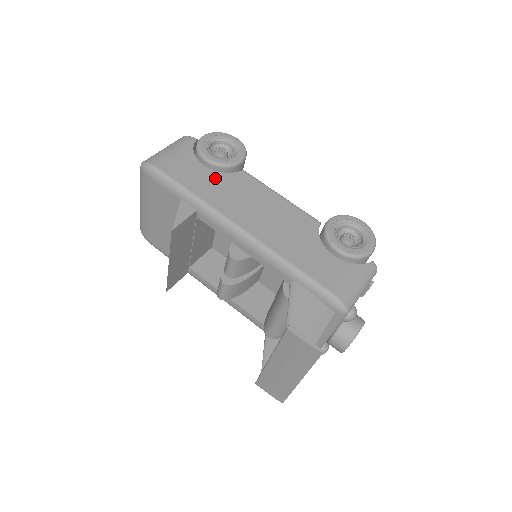
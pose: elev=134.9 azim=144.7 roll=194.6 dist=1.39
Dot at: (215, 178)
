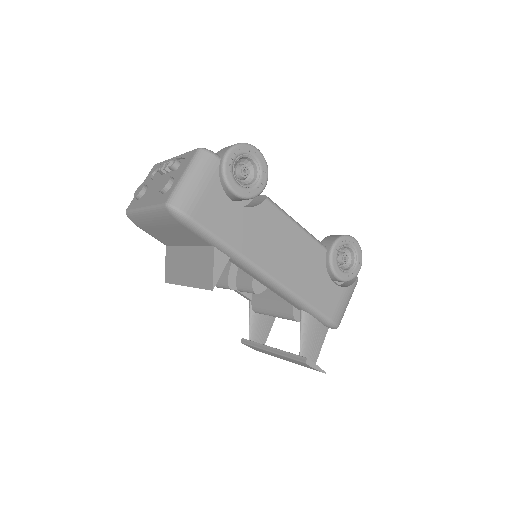
Dot at: (244, 218)
